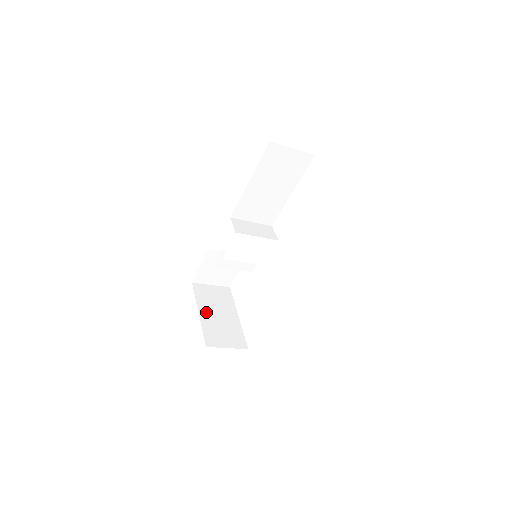
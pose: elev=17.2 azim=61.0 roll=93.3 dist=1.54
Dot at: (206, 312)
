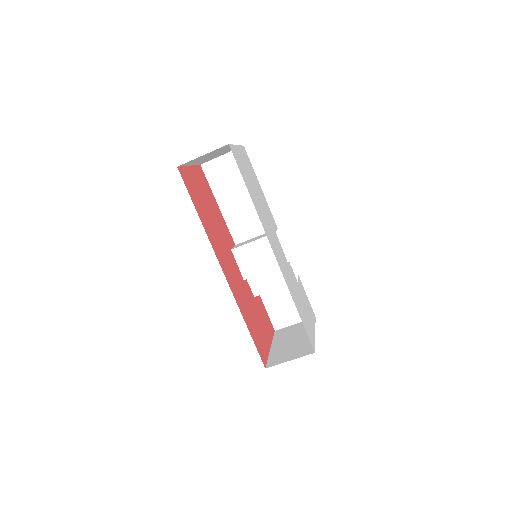
Dot at: (279, 344)
